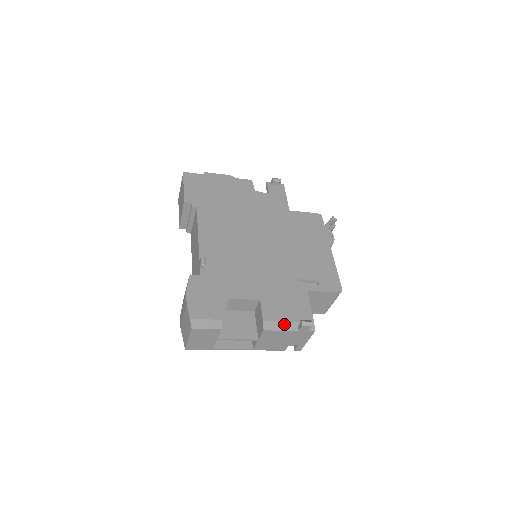
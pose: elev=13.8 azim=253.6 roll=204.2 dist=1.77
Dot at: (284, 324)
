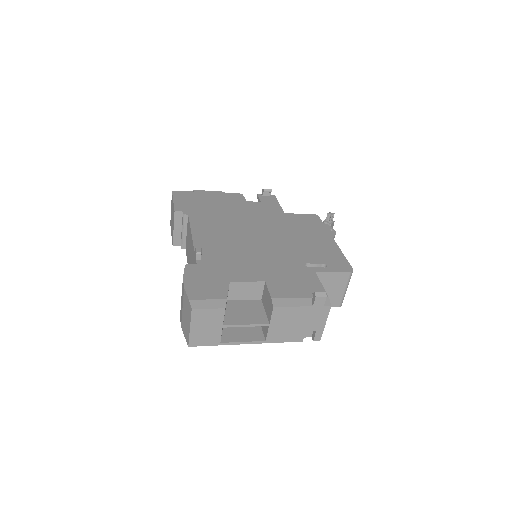
Dot at: (295, 300)
